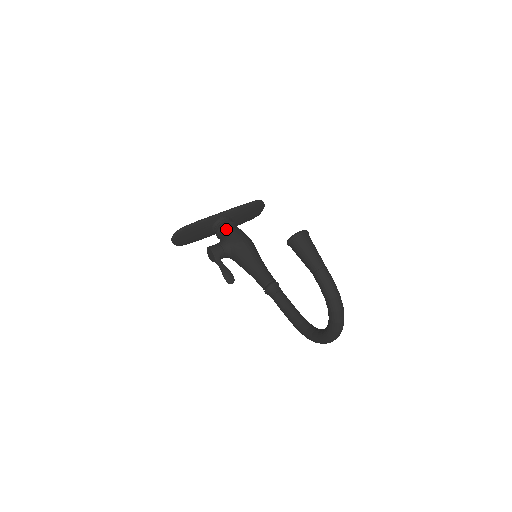
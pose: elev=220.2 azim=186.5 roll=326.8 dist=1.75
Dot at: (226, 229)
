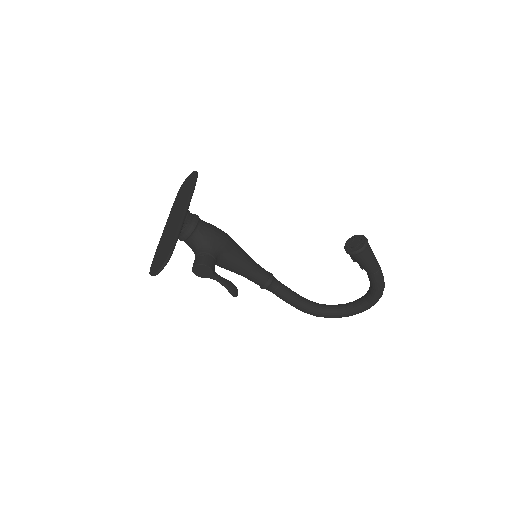
Dot at: (202, 230)
